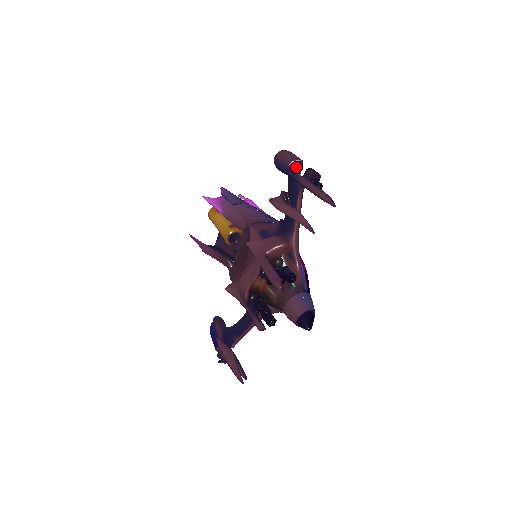
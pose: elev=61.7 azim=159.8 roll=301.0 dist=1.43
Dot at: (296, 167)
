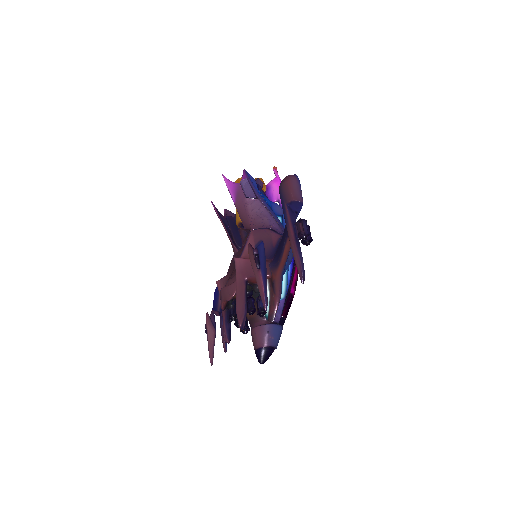
Dot at: (295, 207)
